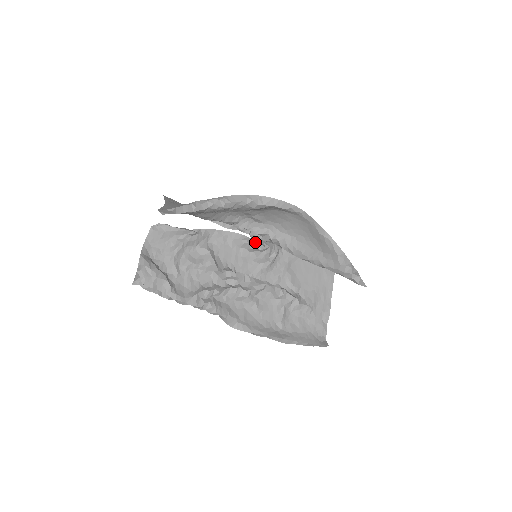
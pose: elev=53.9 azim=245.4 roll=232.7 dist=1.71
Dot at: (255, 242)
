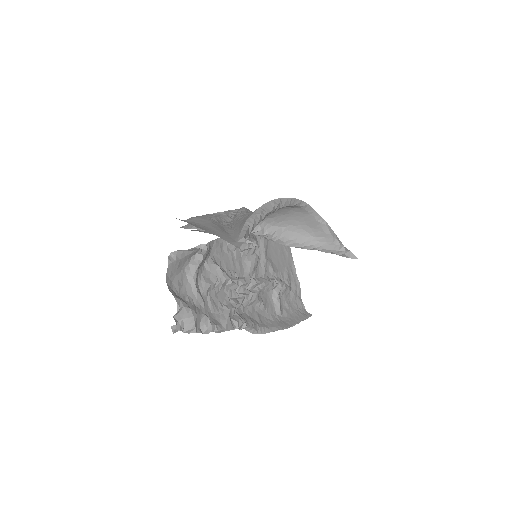
Dot at: occluded
